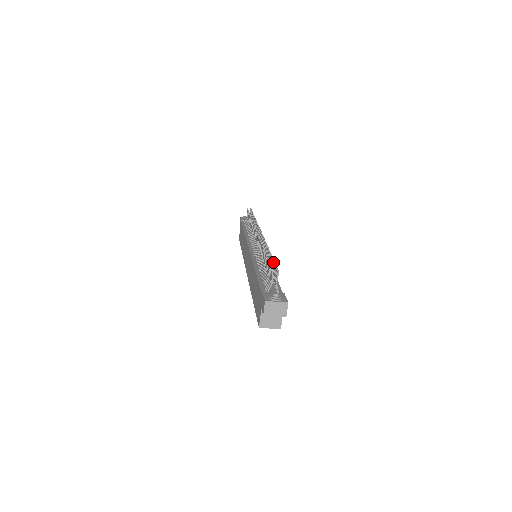
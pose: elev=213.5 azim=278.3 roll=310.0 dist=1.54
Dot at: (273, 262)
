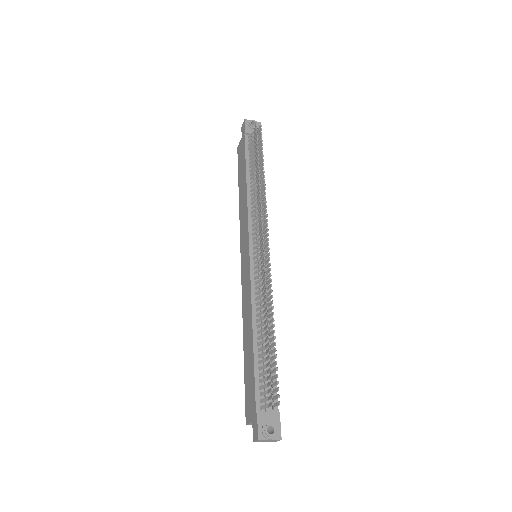
Dot at: (275, 368)
